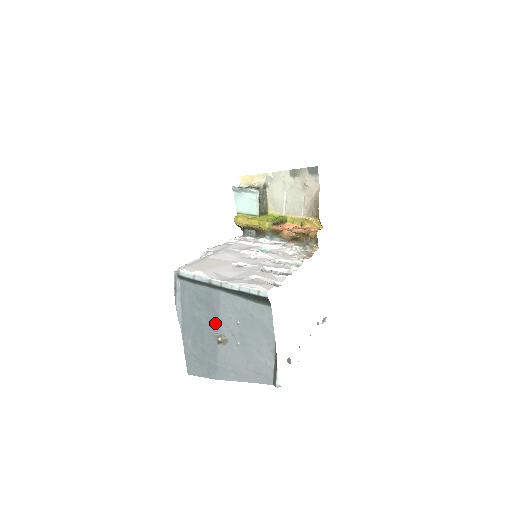
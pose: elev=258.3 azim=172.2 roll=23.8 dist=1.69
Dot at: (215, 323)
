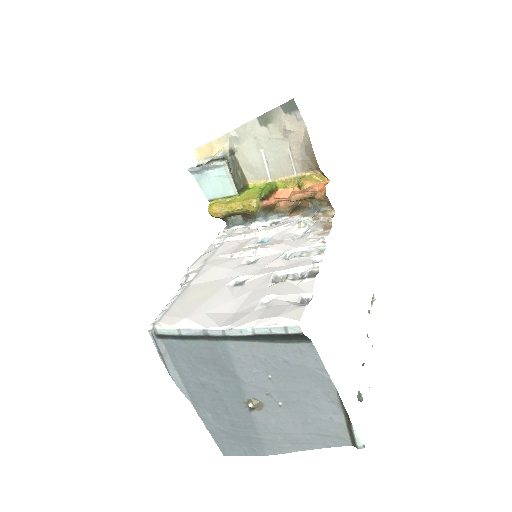
Dot at: (235, 386)
